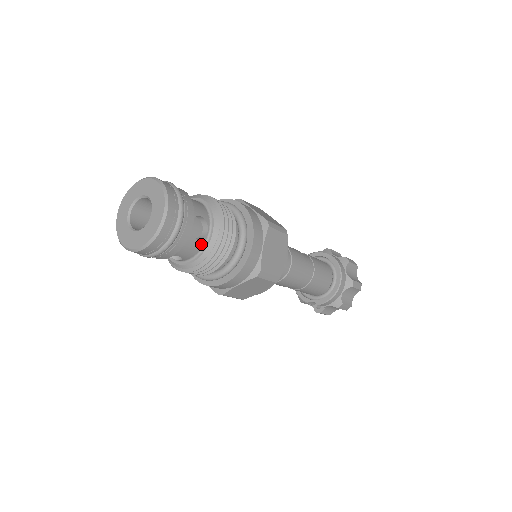
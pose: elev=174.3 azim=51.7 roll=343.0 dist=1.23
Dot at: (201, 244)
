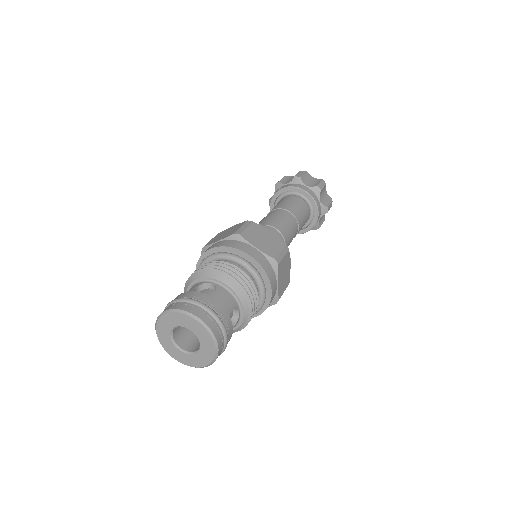
Dot at: (236, 324)
